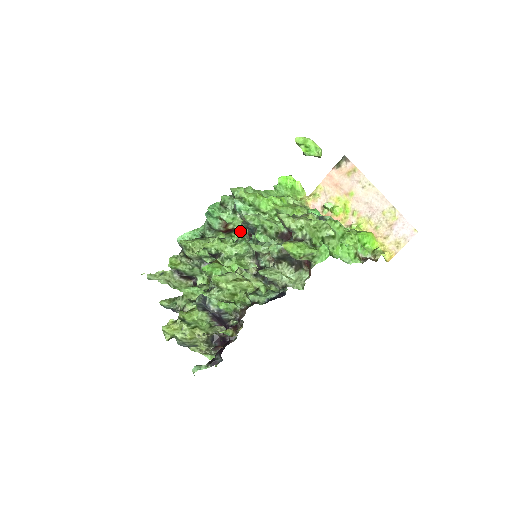
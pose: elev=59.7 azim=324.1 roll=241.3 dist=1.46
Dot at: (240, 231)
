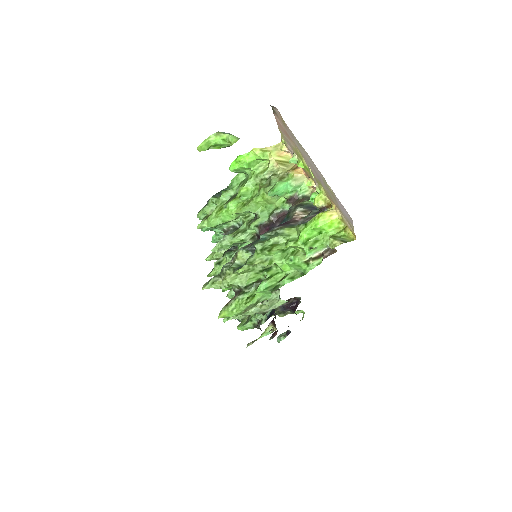
Dot at: occluded
